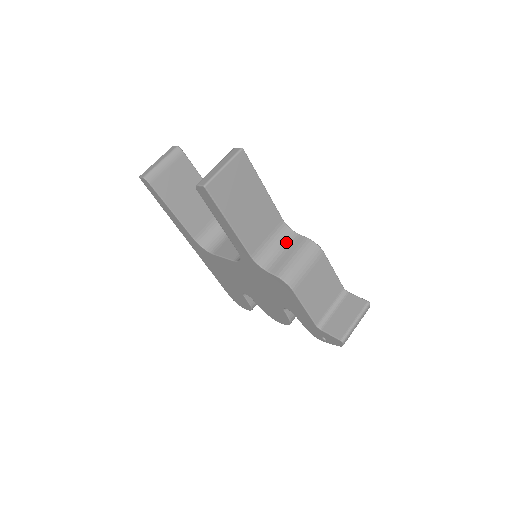
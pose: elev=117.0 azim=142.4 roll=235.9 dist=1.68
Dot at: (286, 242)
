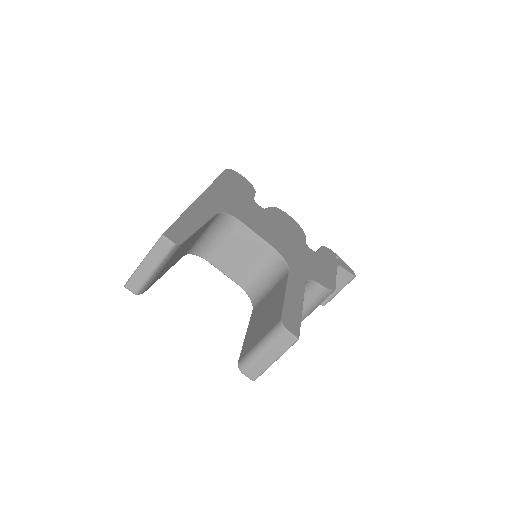
Dot at: occluded
